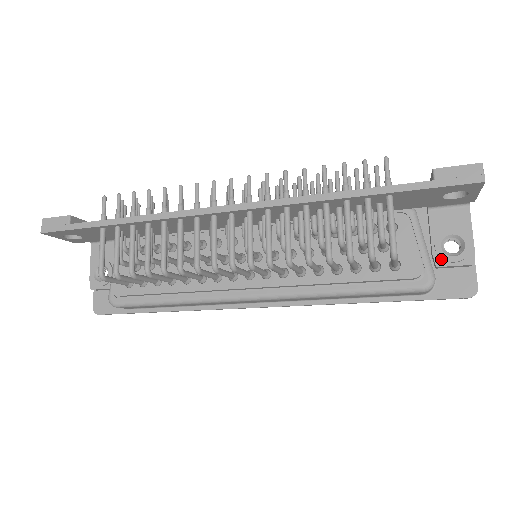
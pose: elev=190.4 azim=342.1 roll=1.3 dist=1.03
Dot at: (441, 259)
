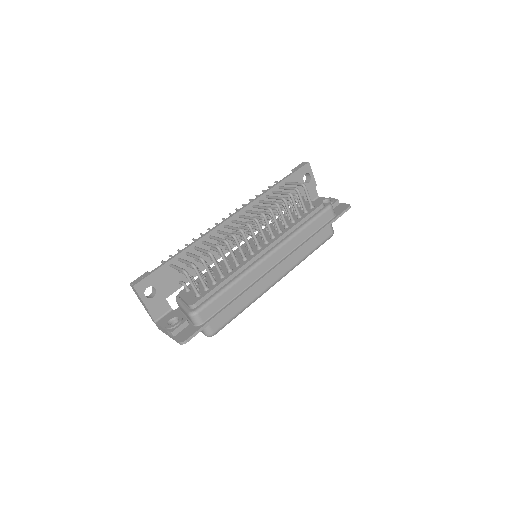
Dot at: occluded
